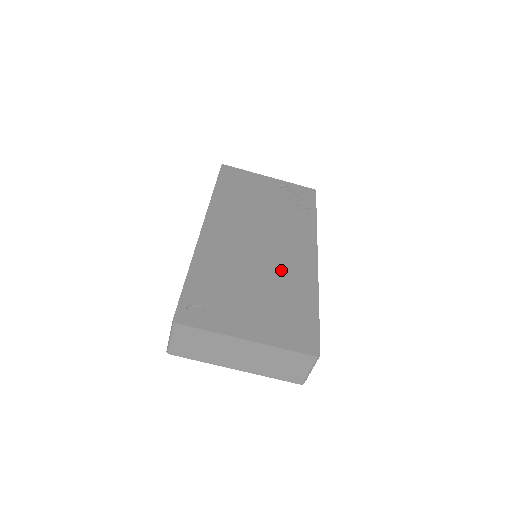
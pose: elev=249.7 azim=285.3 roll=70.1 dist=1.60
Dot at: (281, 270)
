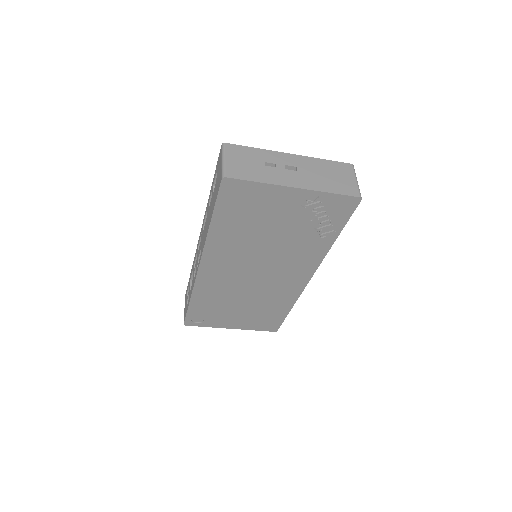
Dot at: (268, 294)
